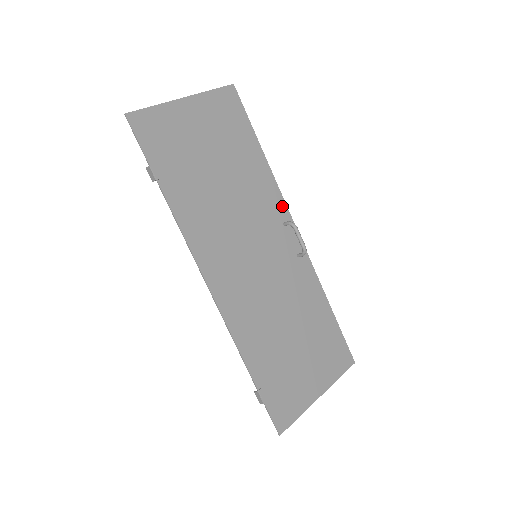
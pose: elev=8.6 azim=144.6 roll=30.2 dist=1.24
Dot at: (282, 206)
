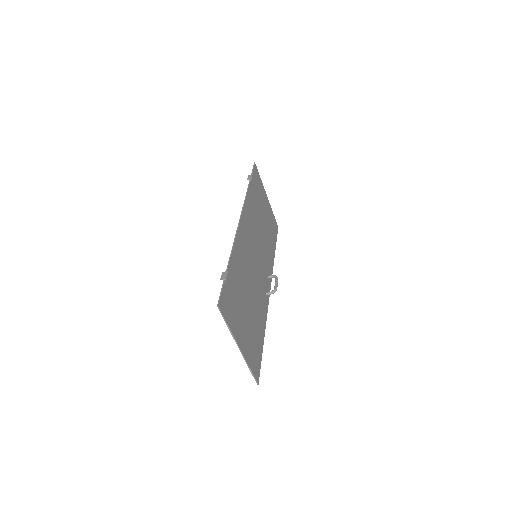
Dot at: (271, 273)
